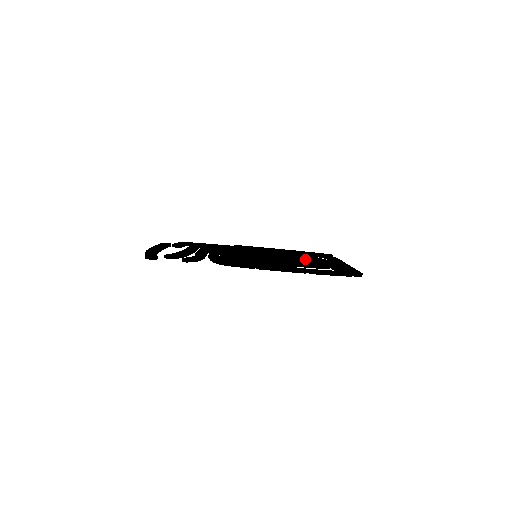
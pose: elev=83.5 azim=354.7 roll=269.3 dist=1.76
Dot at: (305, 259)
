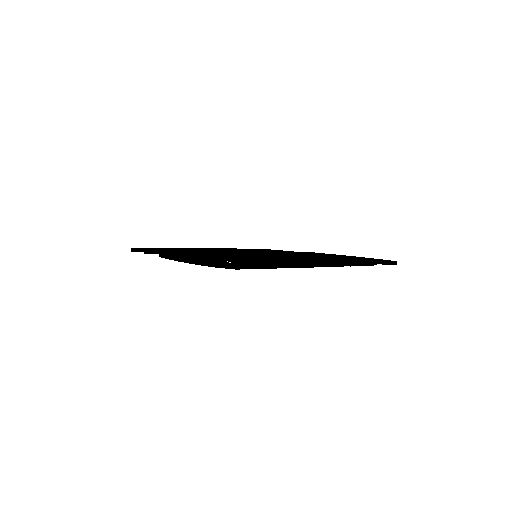
Dot at: (285, 258)
